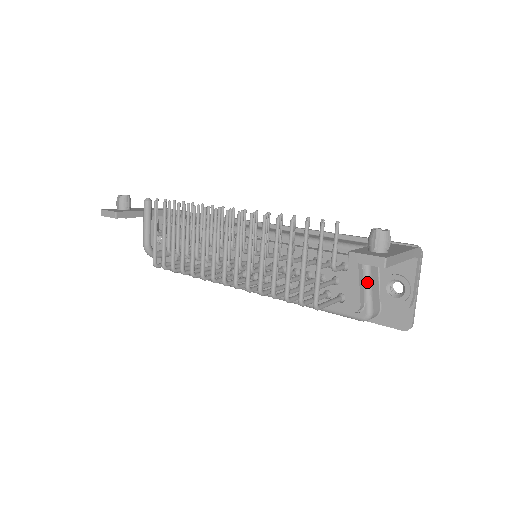
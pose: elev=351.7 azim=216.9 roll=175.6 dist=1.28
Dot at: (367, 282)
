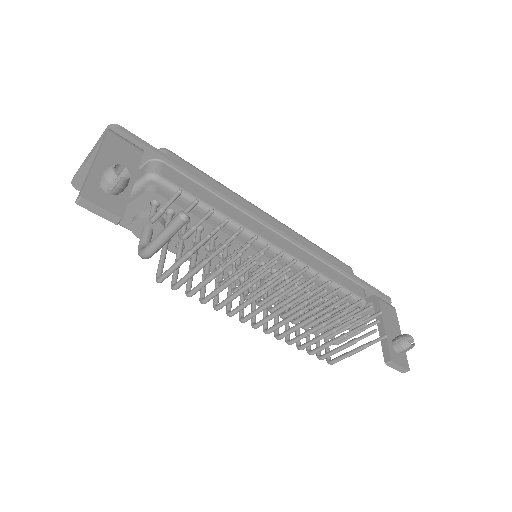
Dot at: occluded
